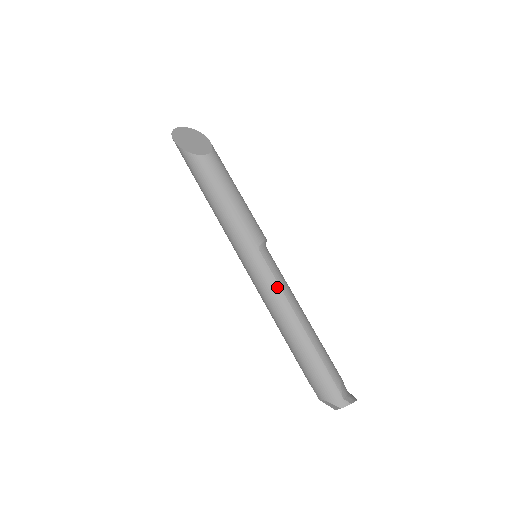
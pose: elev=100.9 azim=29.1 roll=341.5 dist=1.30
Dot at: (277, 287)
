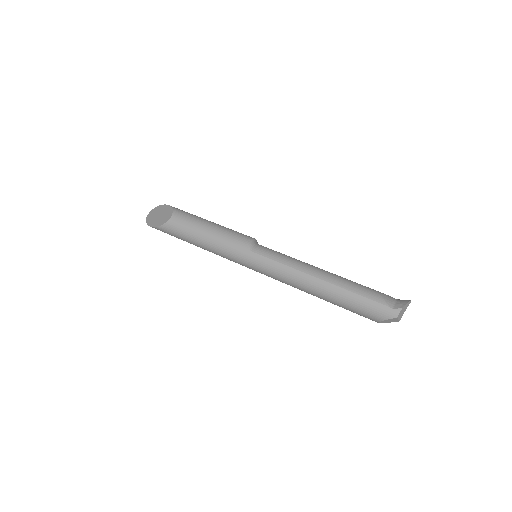
Dot at: (282, 266)
